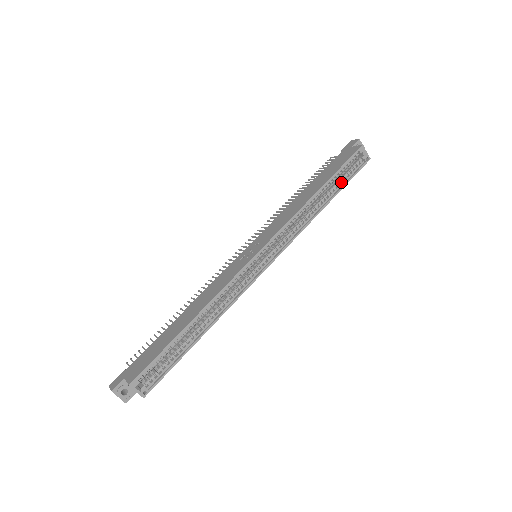
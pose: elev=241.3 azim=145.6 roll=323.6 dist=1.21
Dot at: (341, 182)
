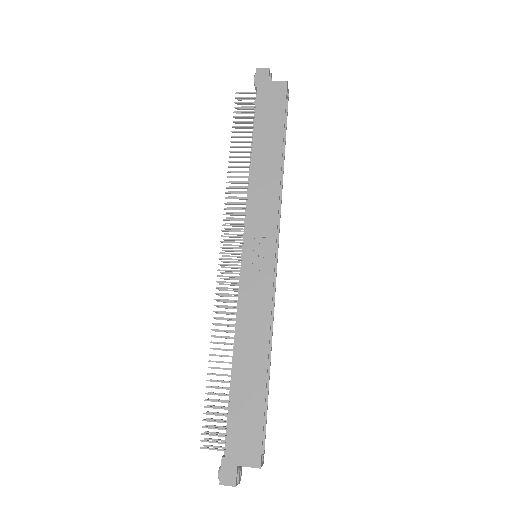
Dot at: occluded
